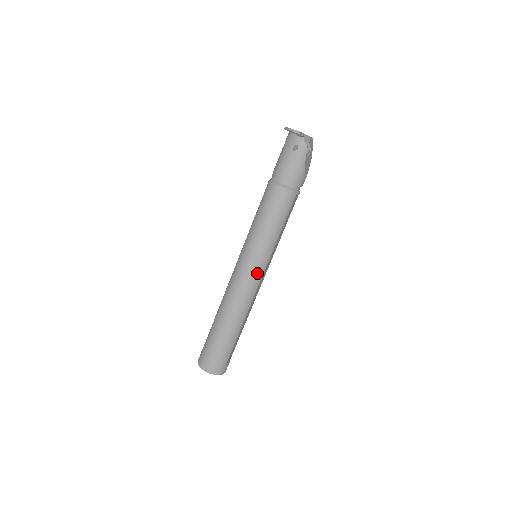
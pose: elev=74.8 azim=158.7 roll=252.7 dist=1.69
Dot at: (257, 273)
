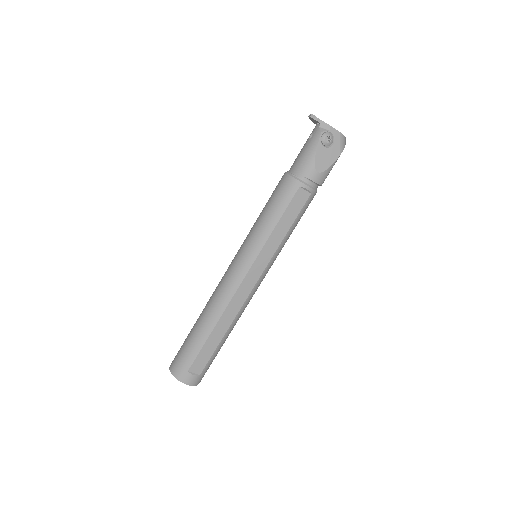
Dot at: (241, 266)
